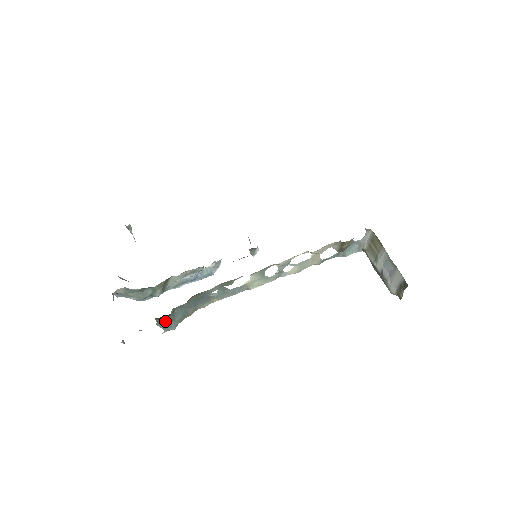
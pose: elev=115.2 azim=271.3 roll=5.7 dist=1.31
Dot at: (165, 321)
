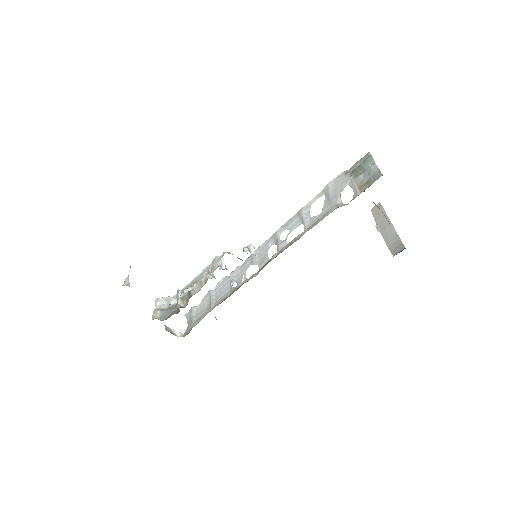
Dot at: occluded
